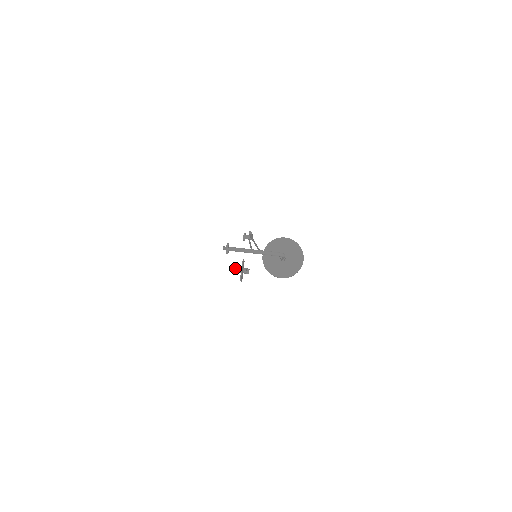
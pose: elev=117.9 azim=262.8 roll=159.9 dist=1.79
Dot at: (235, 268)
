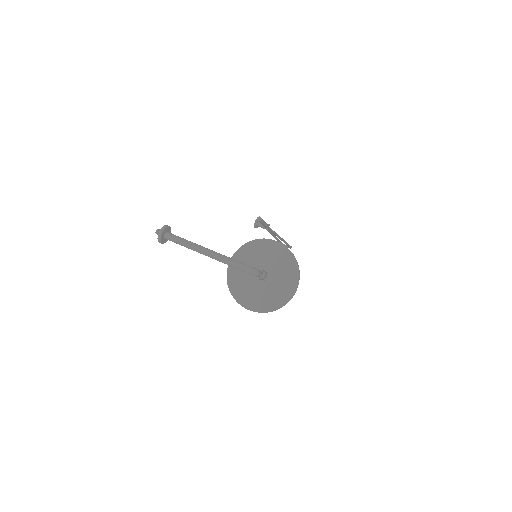
Dot at: occluded
